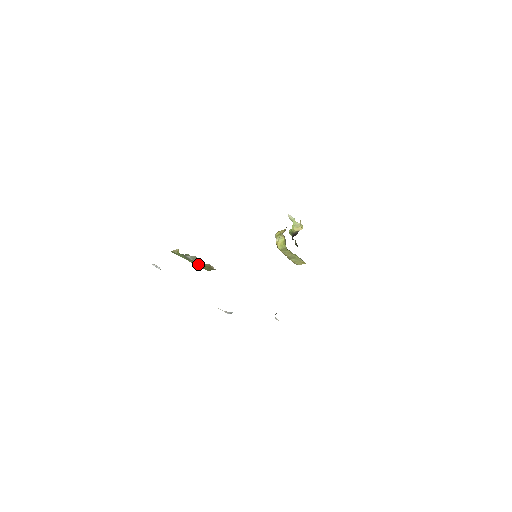
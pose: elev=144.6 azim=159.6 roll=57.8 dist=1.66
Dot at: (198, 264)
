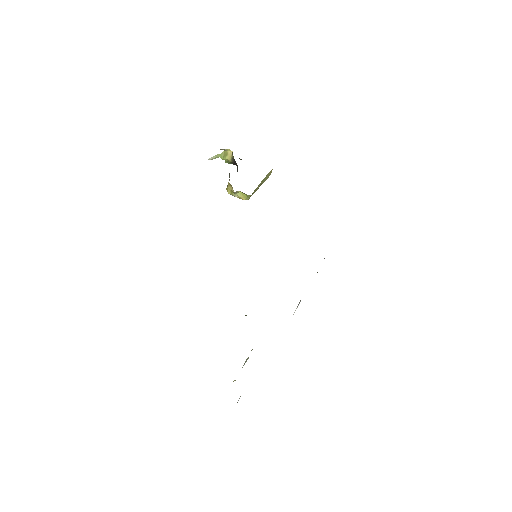
Dot at: occluded
